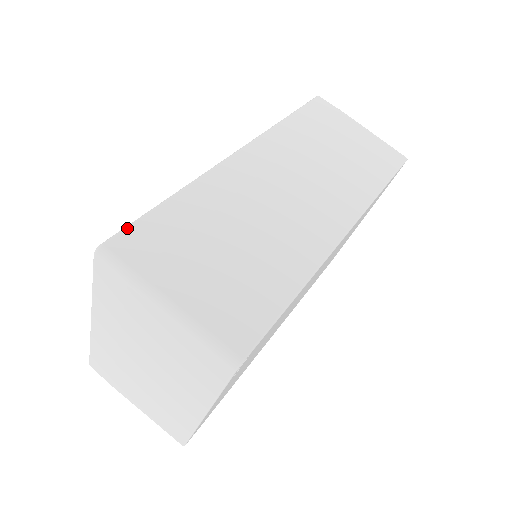
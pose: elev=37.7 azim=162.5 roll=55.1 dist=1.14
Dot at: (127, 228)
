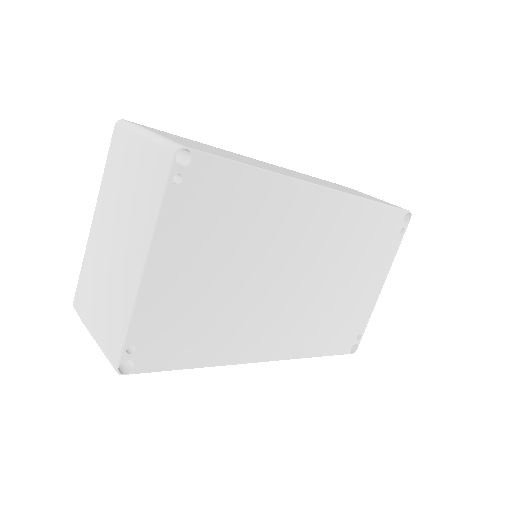
Dot at: (146, 126)
